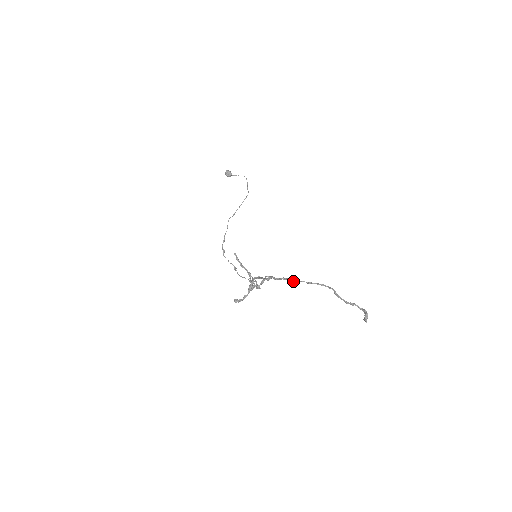
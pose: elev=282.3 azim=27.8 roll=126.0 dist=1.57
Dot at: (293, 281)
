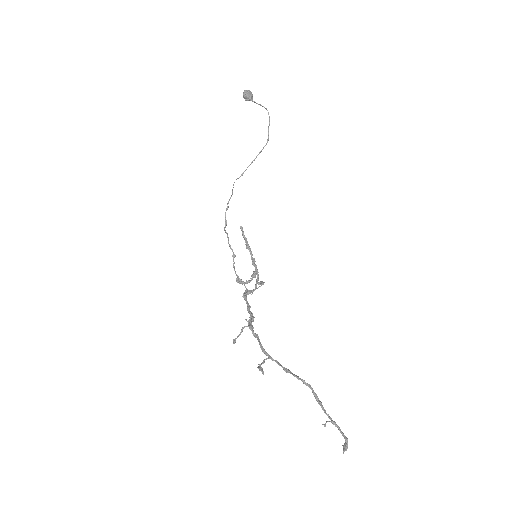
Dot at: (263, 371)
